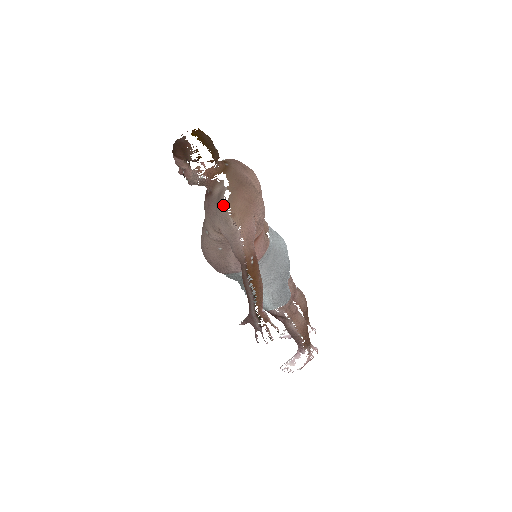
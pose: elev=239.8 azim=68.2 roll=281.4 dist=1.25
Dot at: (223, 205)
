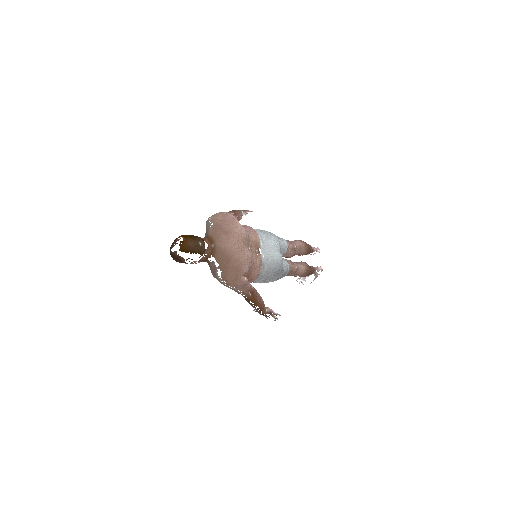
Dot at: (219, 280)
